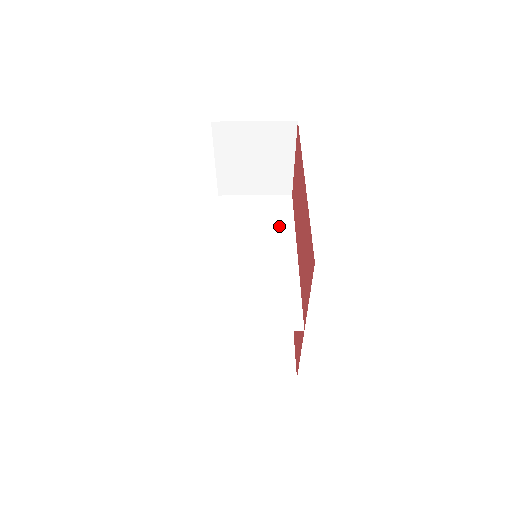
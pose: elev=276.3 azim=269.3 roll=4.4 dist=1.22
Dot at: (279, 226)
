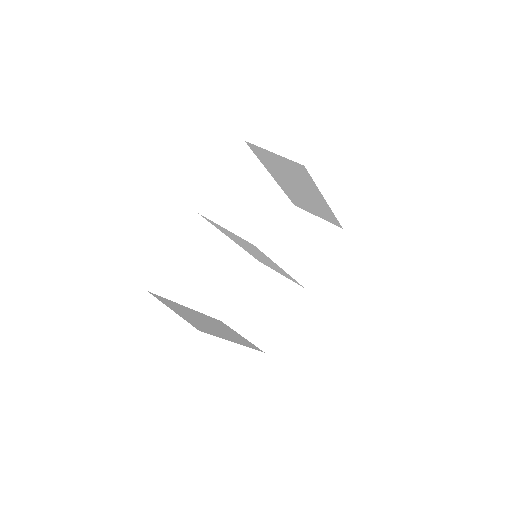
Dot at: (284, 273)
